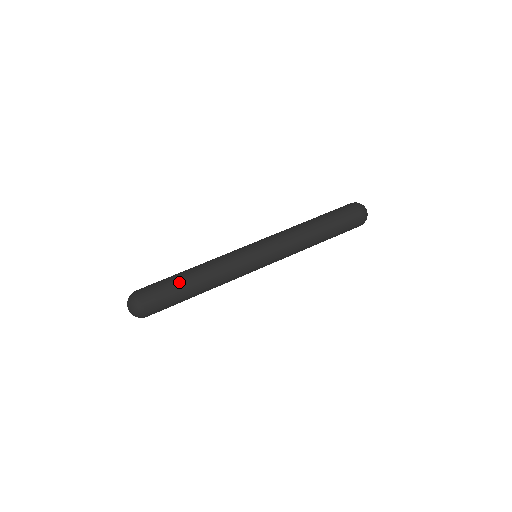
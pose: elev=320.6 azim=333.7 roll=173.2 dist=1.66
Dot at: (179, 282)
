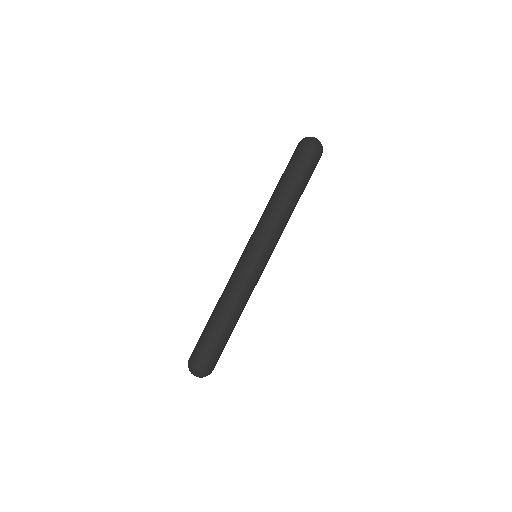
Dot at: (218, 331)
